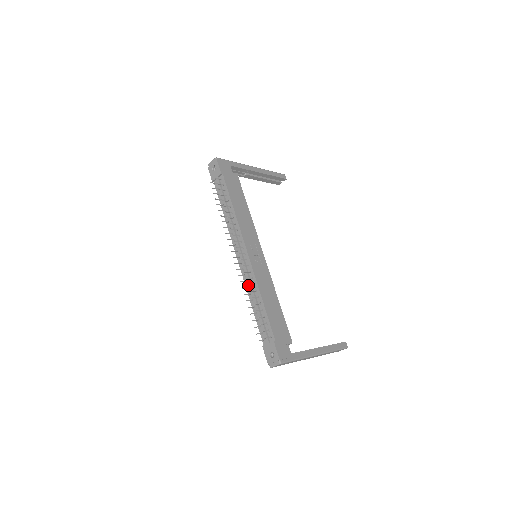
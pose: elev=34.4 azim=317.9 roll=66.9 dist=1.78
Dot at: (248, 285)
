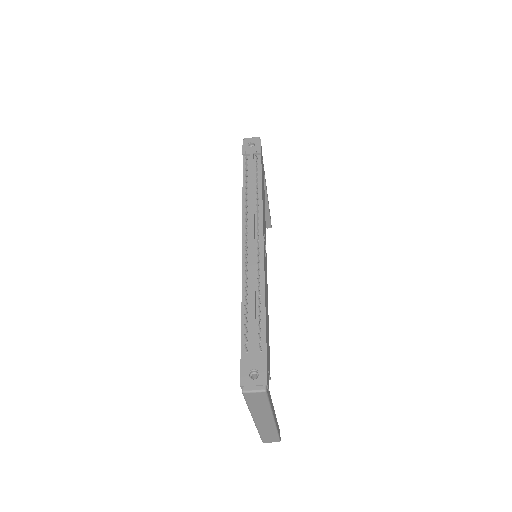
Dot at: (247, 274)
